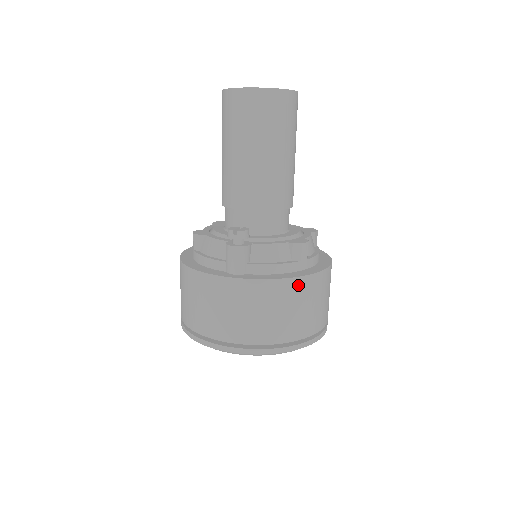
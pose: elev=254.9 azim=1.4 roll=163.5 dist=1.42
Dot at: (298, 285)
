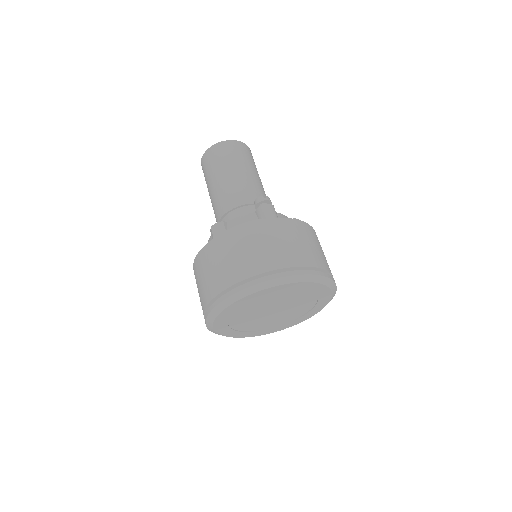
Dot at: (315, 234)
